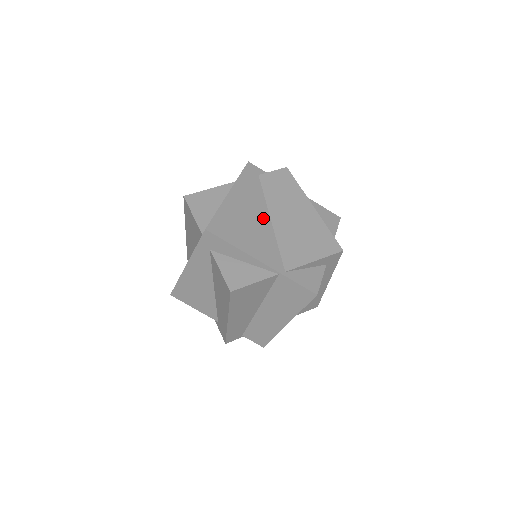
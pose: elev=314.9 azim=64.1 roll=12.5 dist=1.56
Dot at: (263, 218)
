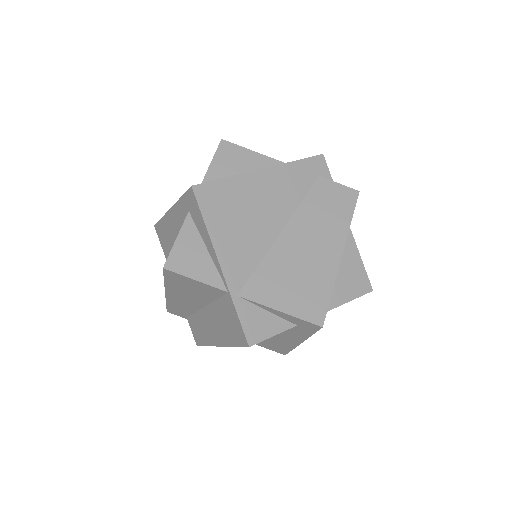
Dot at: (274, 223)
